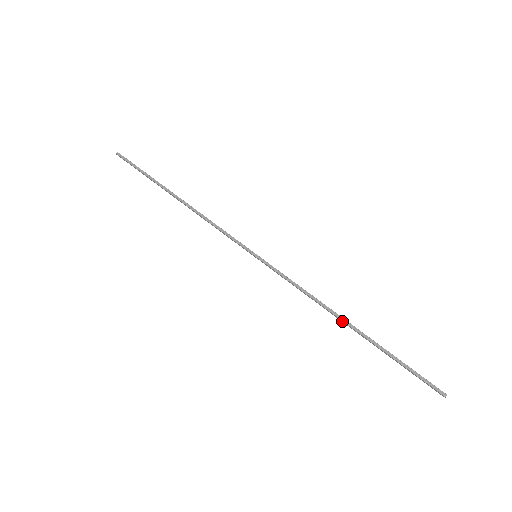
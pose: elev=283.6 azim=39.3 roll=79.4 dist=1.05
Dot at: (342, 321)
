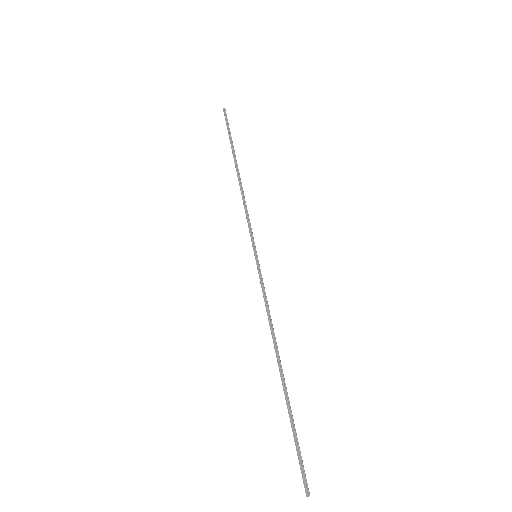
Dot at: (277, 360)
